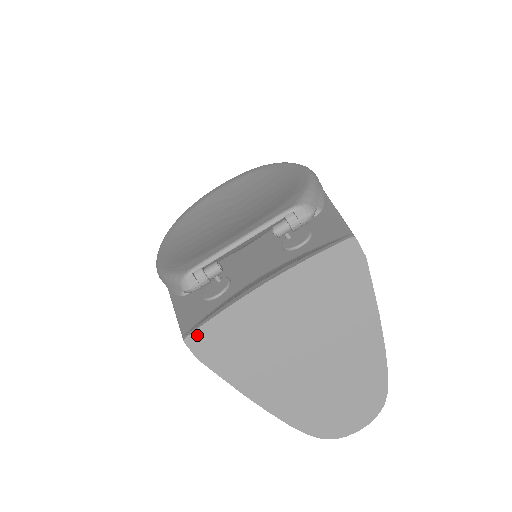
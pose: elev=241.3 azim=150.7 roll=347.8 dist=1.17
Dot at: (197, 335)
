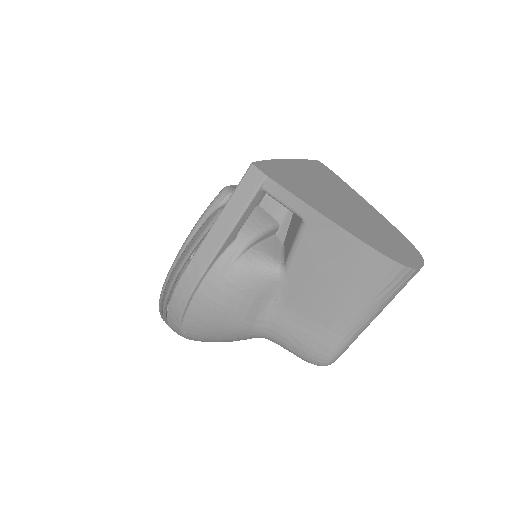
Dot at: (259, 164)
